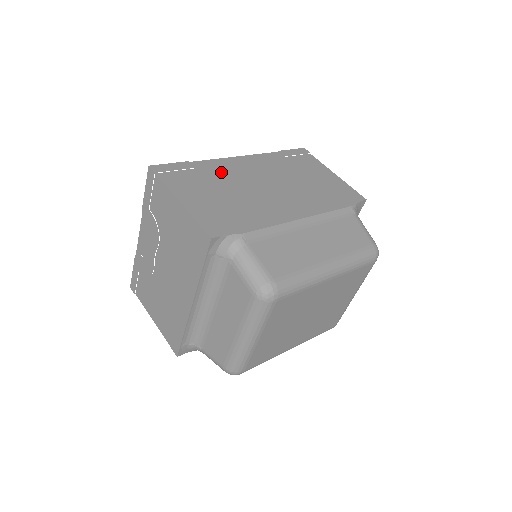
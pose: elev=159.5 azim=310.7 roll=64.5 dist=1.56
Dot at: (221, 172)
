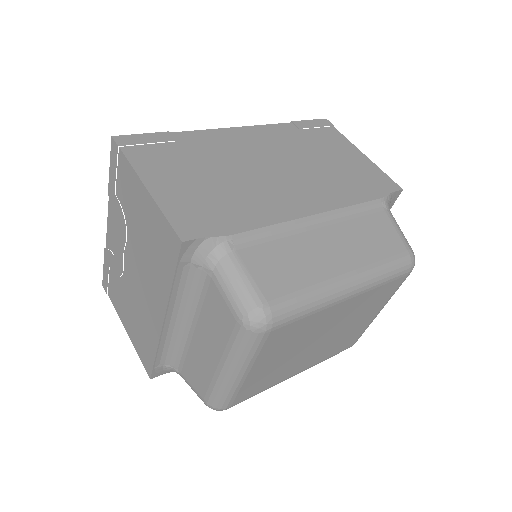
Dot at: (211, 147)
